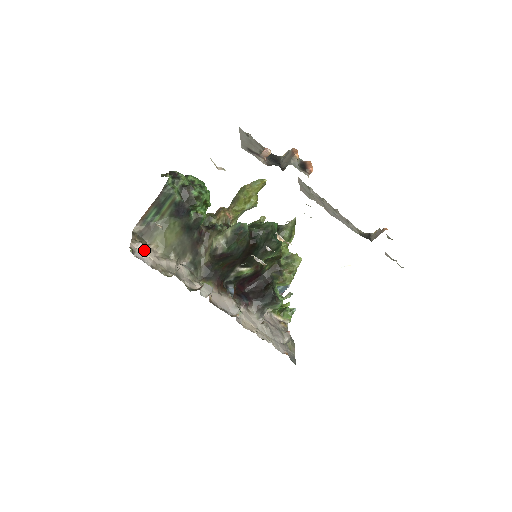
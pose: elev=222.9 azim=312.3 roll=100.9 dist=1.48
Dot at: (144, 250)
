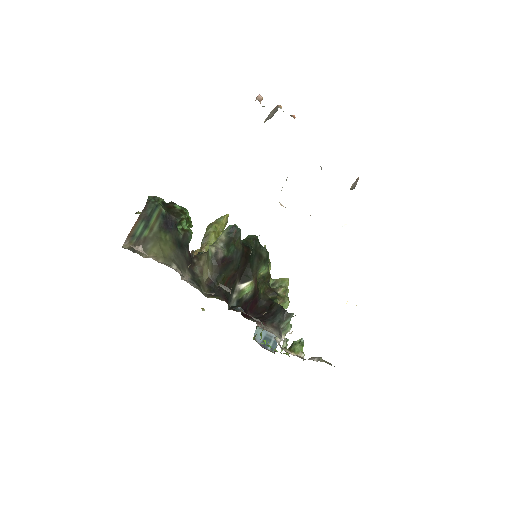
Dot at: (146, 254)
